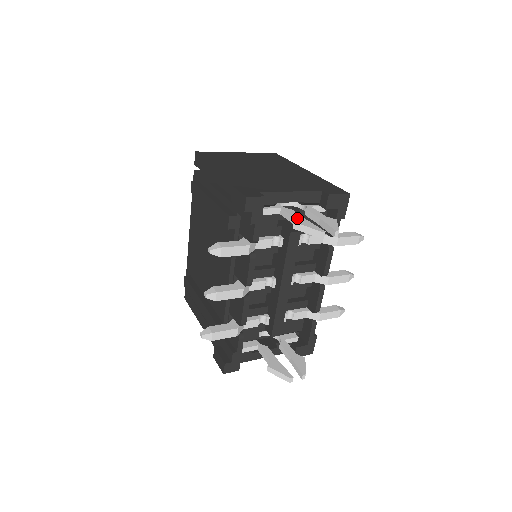
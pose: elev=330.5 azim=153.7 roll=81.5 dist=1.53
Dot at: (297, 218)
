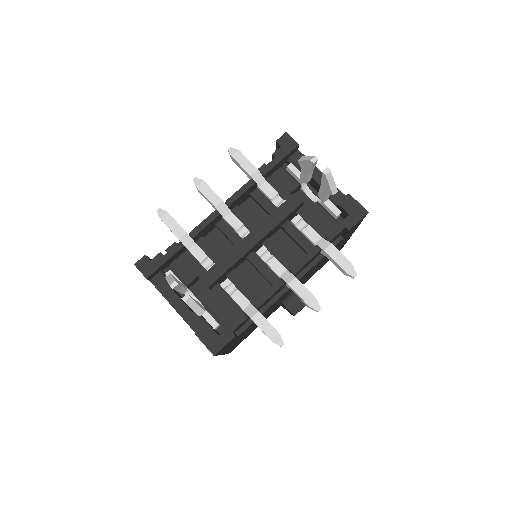
Dot at: occluded
